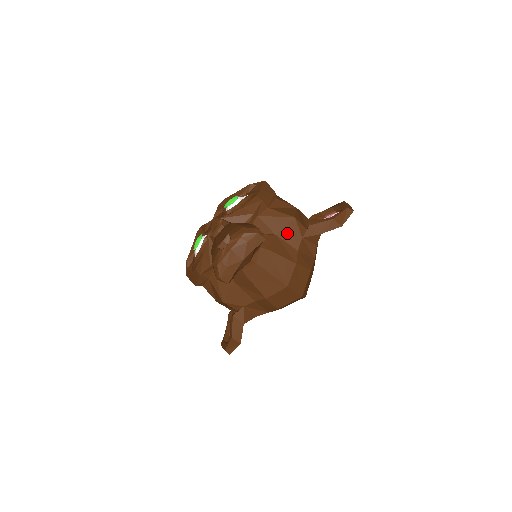
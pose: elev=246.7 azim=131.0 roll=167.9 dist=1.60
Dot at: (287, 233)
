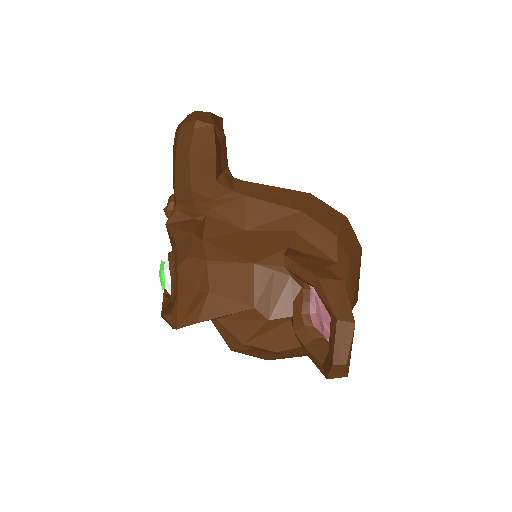
Dot at: occluded
